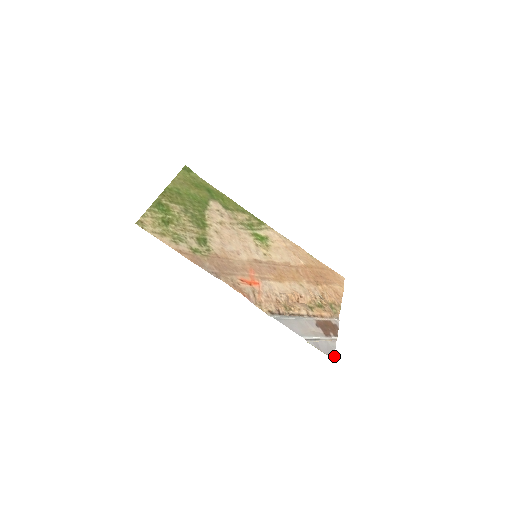
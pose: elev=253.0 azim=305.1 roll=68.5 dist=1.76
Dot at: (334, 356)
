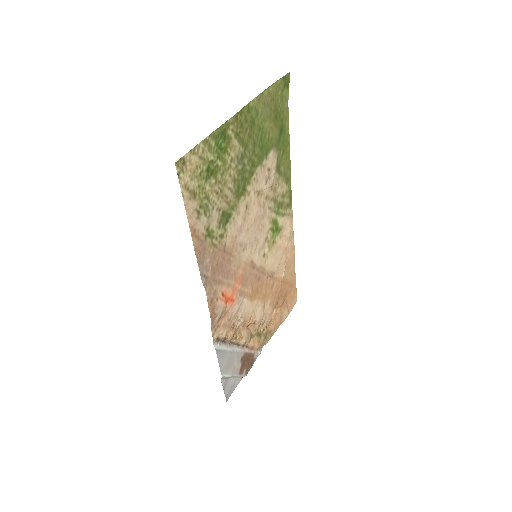
Dot at: occluded
